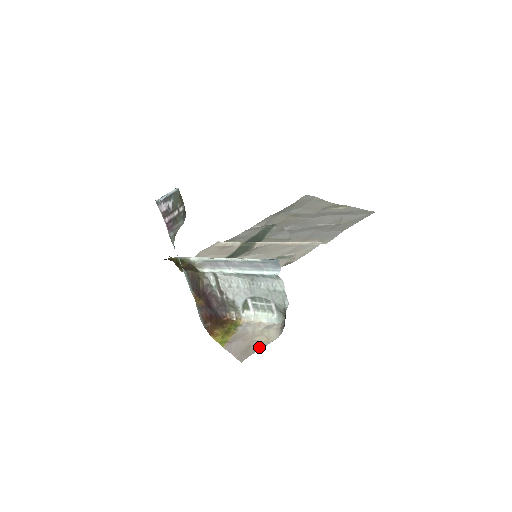
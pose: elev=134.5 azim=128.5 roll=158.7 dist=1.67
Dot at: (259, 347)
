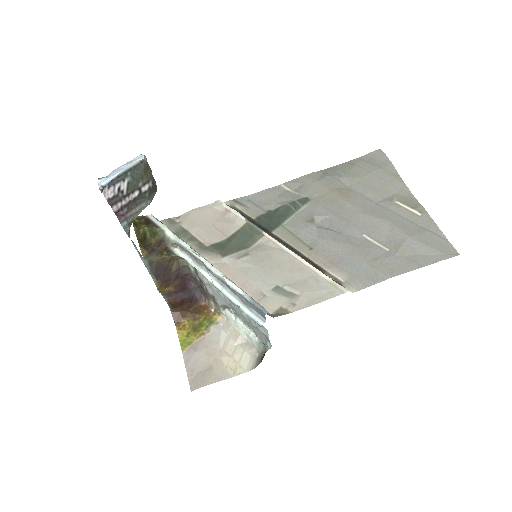
Dot at: (220, 377)
